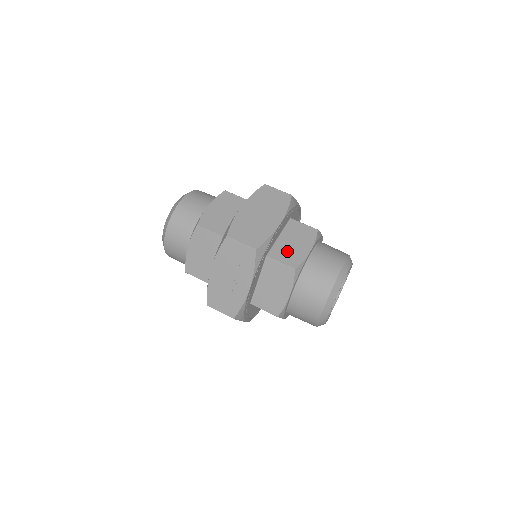
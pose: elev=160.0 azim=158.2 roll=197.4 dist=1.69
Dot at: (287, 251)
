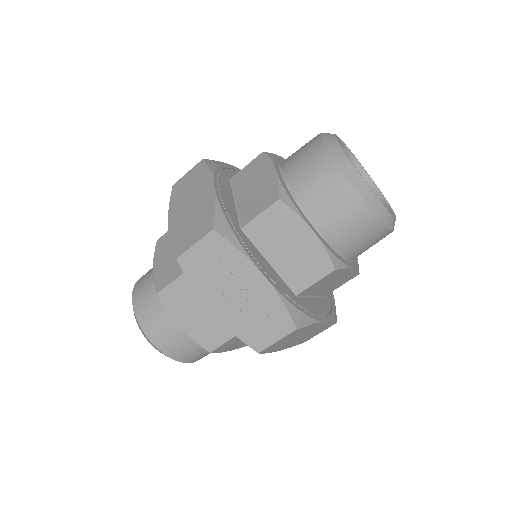
Dot at: (255, 199)
